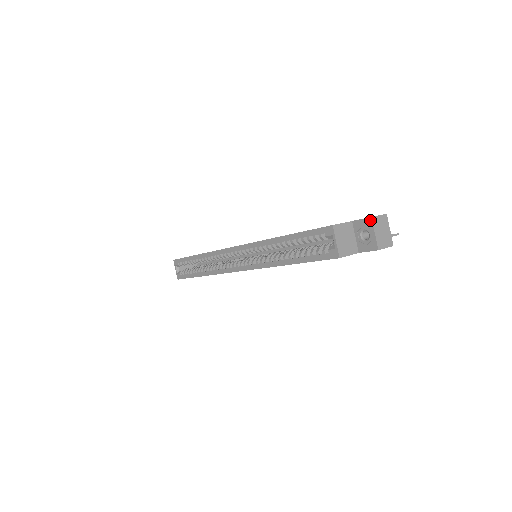
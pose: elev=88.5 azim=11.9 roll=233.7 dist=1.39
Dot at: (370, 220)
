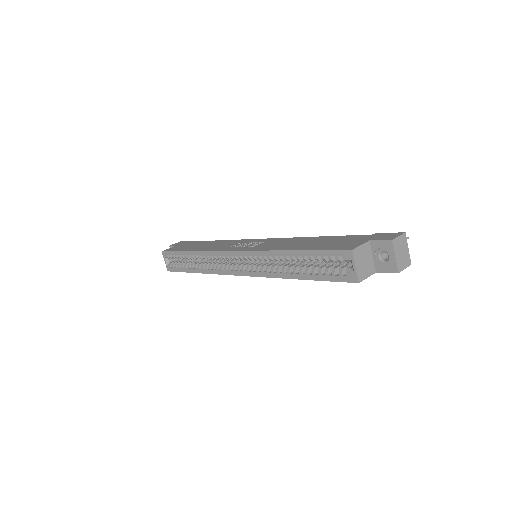
Dot at: (390, 243)
